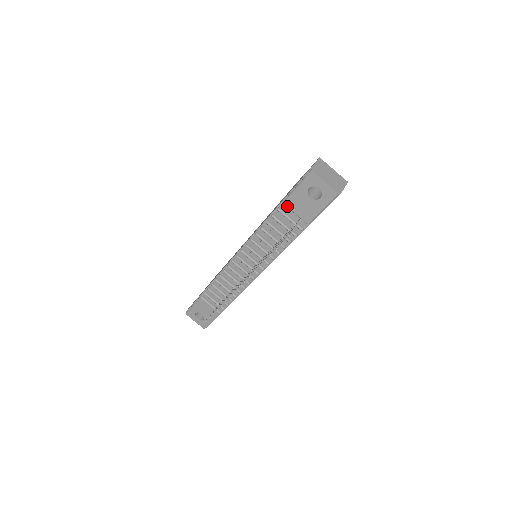
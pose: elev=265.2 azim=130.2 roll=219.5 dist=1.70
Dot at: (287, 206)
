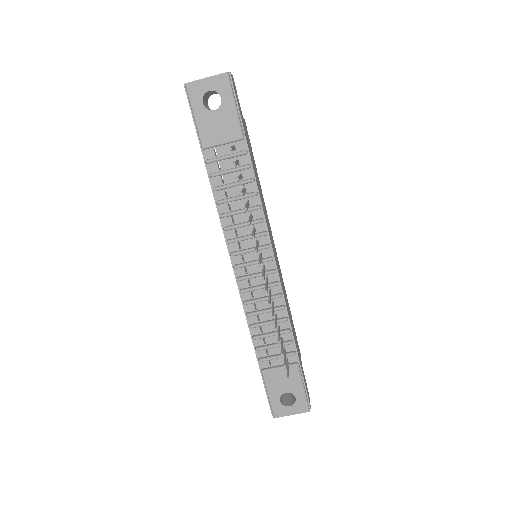
Dot at: (208, 146)
